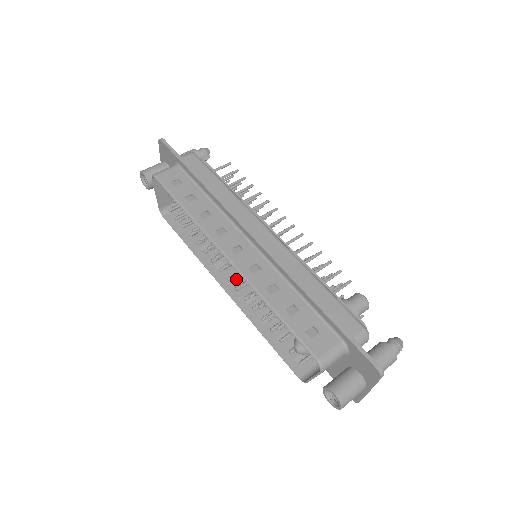
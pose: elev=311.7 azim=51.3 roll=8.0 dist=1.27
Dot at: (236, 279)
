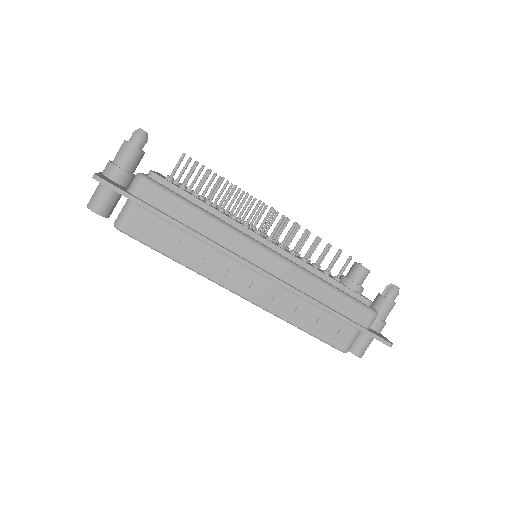
Dot at: occluded
